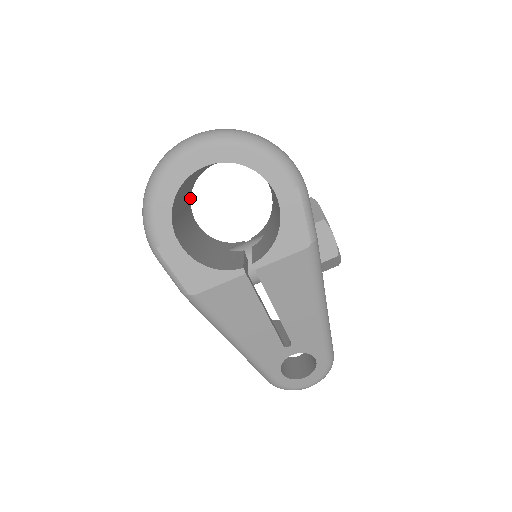
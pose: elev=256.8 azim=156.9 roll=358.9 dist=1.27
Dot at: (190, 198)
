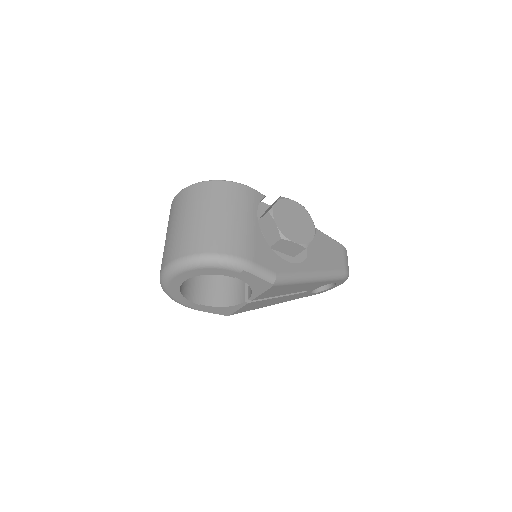
Dot at: occluded
